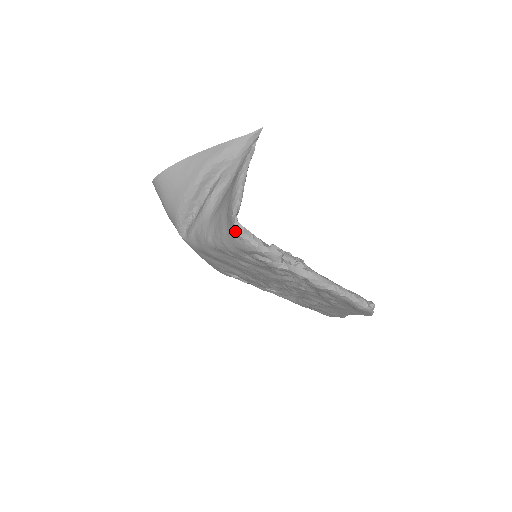
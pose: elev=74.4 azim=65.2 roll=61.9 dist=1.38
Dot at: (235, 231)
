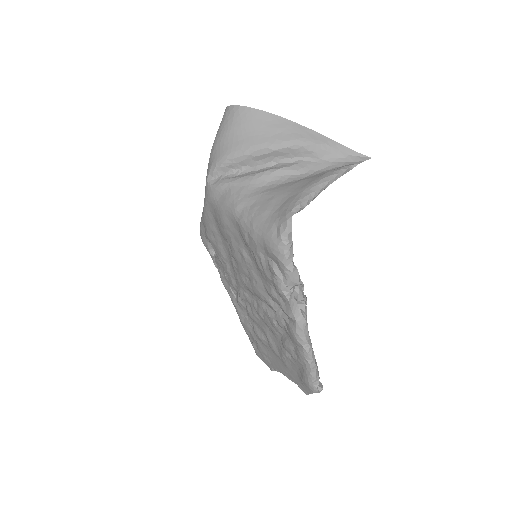
Dot at: (280, 226)
